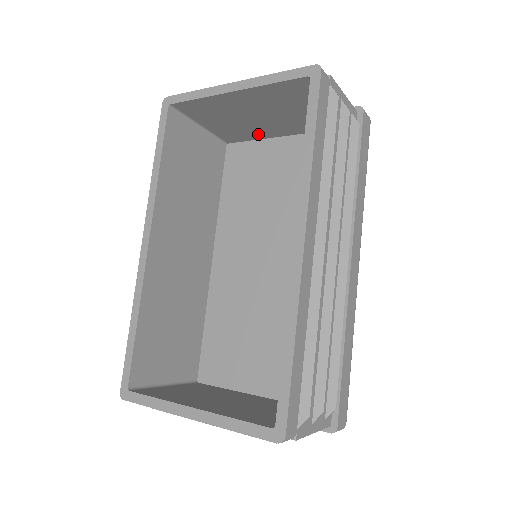
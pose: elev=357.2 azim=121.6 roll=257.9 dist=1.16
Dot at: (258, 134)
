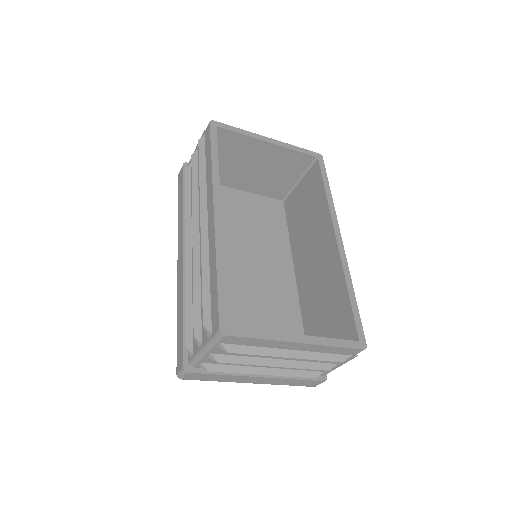
Dot at: (227, 180)
